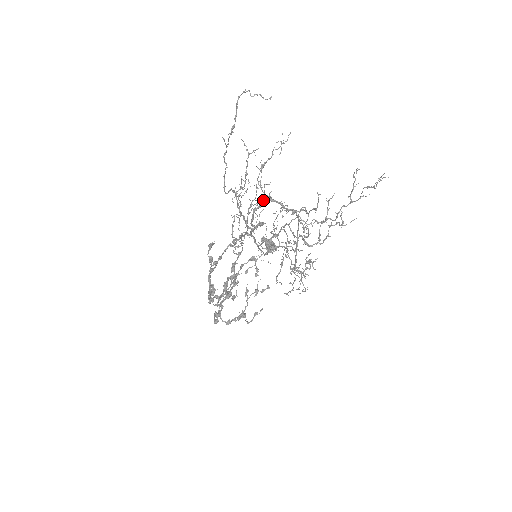
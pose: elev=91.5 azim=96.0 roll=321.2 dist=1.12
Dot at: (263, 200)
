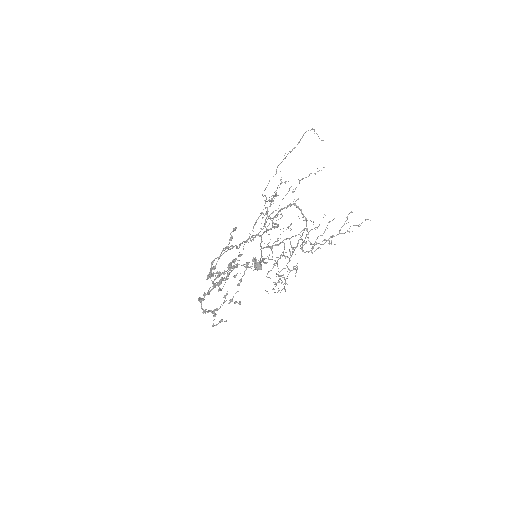
Dot at: (290, 204)
